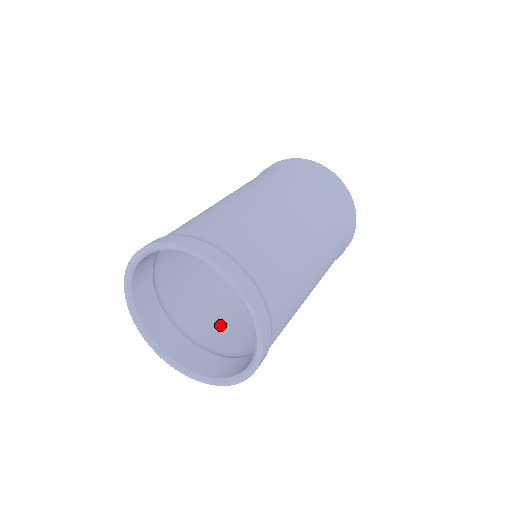
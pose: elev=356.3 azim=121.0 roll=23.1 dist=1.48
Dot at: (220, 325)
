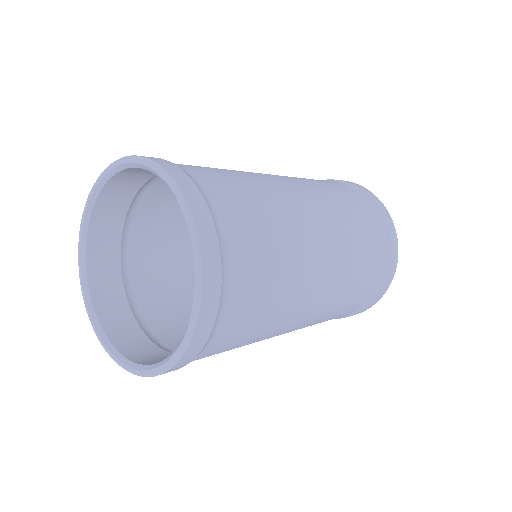
Dot at: occluded
